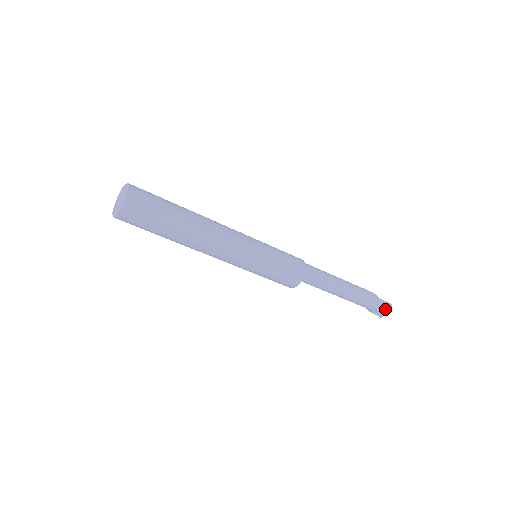
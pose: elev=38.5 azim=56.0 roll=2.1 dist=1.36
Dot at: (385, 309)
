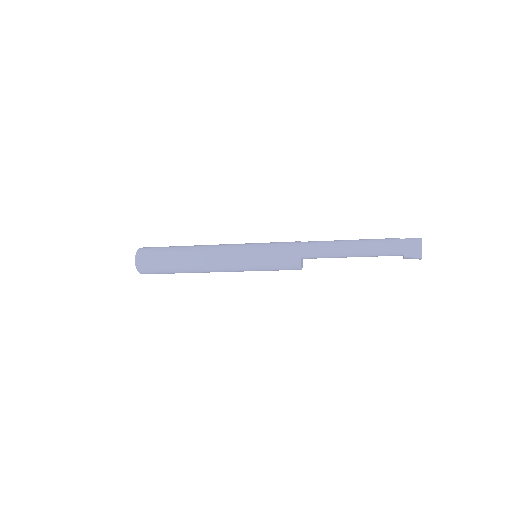
Dot at: (414, 245)
